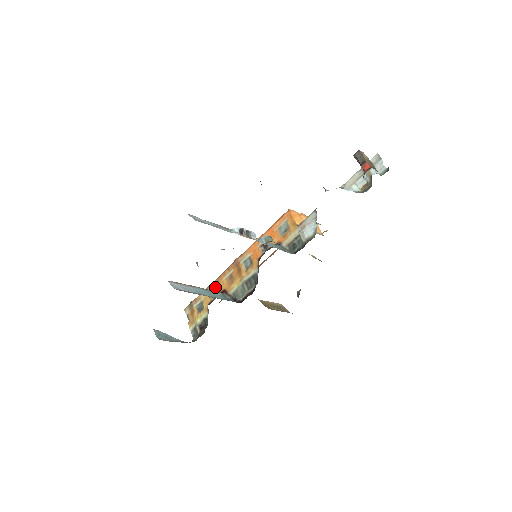
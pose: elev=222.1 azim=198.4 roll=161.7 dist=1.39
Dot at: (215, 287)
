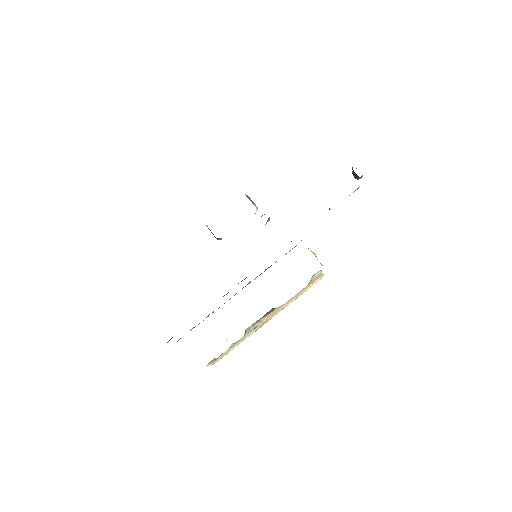
Dot at: (213, 311)
